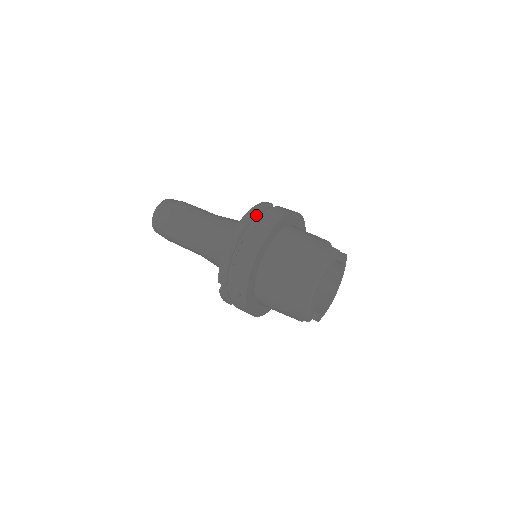
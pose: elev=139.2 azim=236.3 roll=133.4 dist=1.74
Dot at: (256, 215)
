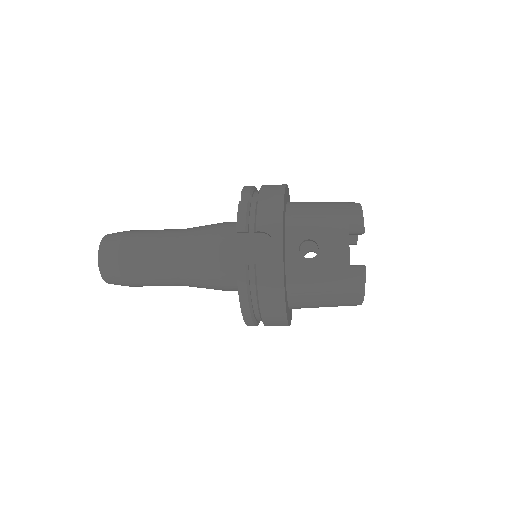
Dot at: occluded
